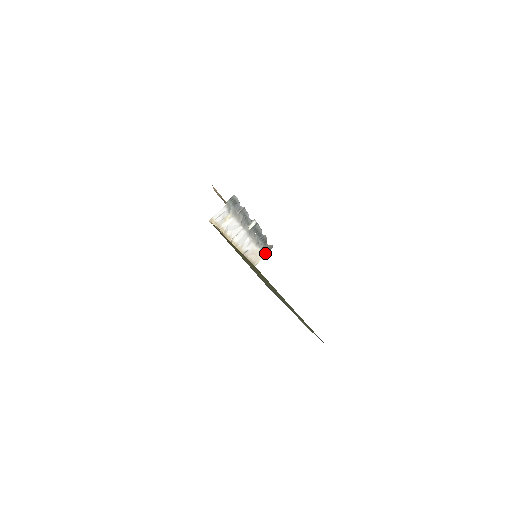
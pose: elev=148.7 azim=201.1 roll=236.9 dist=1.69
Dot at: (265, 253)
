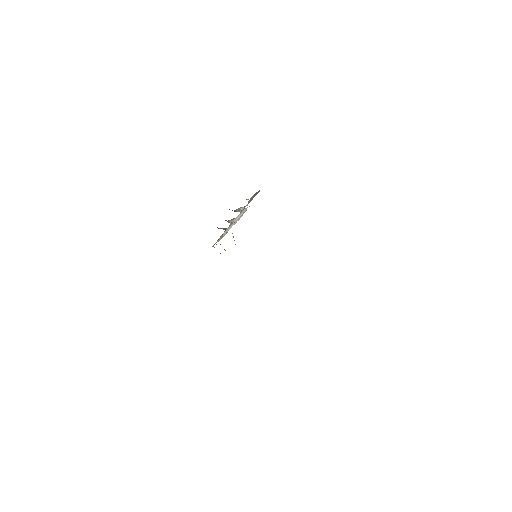
Dot at: occluded
